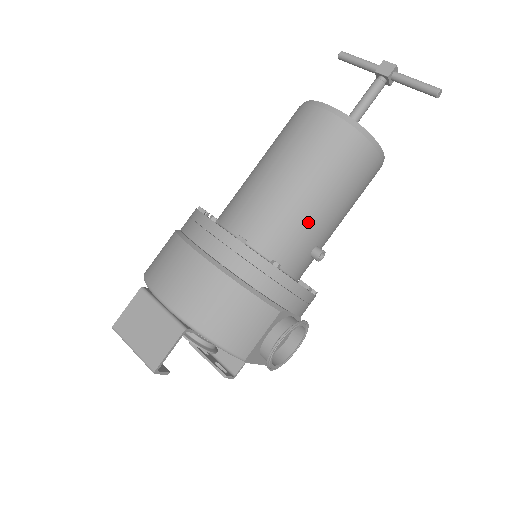
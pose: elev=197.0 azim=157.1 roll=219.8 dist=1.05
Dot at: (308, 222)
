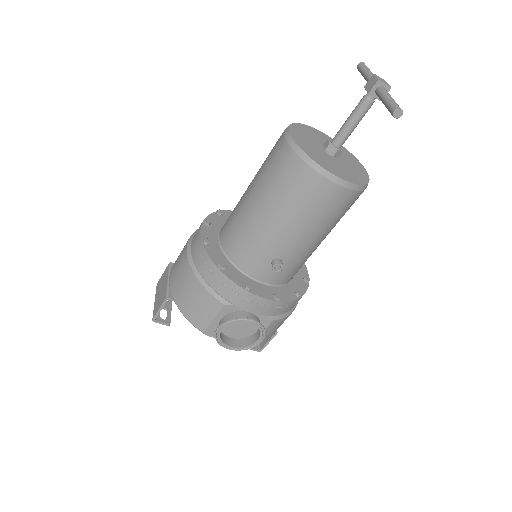
Dot at: (260, 236)
